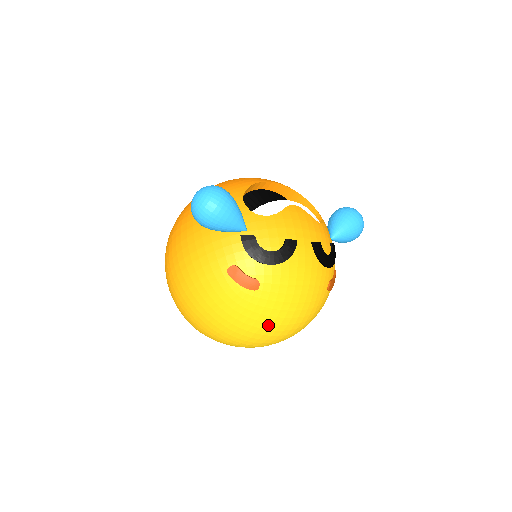
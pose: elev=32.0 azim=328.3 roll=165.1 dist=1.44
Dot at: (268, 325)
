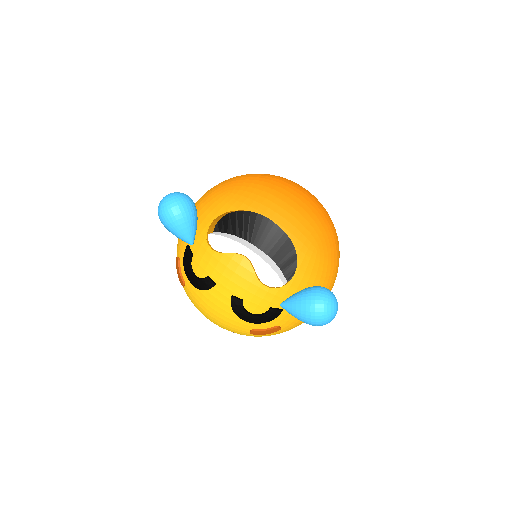
Dot at: occluded
